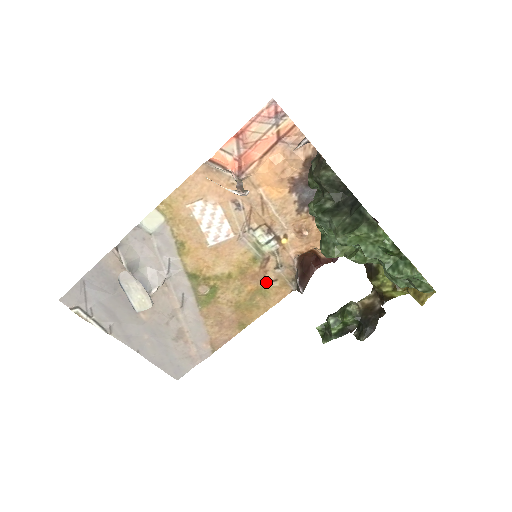
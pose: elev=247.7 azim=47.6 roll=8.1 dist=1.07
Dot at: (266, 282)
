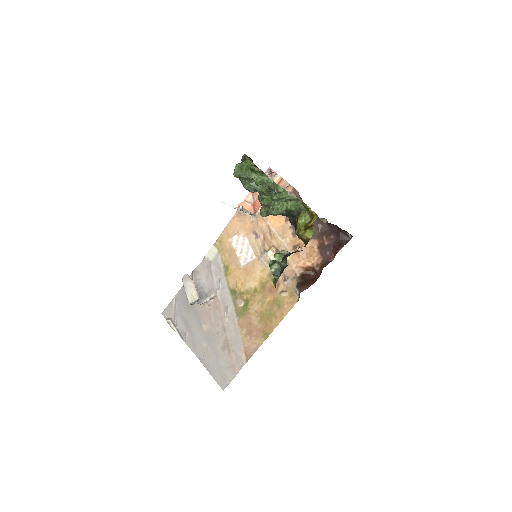
Dot at: (279, 293)
